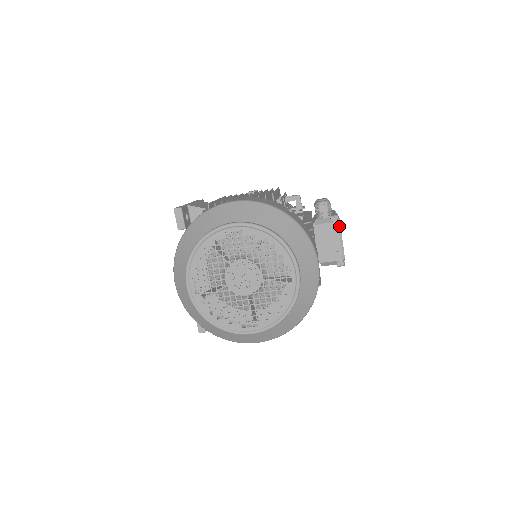
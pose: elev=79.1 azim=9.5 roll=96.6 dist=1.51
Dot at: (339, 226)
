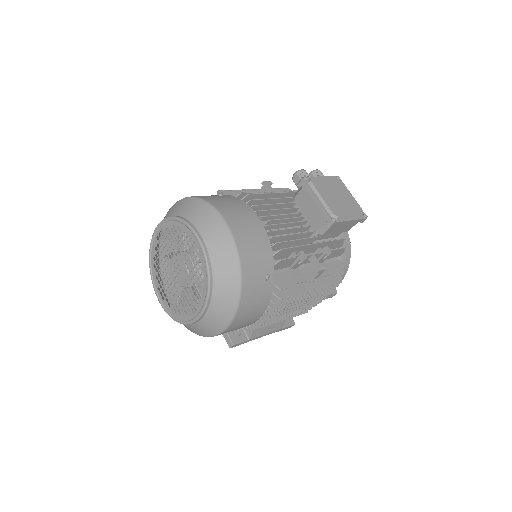
Dot at: (311, 186)
